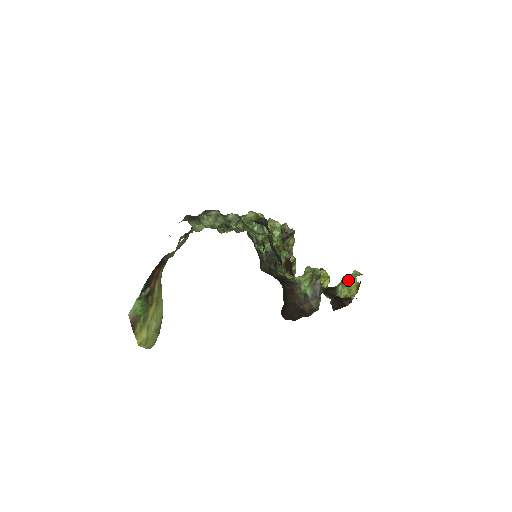
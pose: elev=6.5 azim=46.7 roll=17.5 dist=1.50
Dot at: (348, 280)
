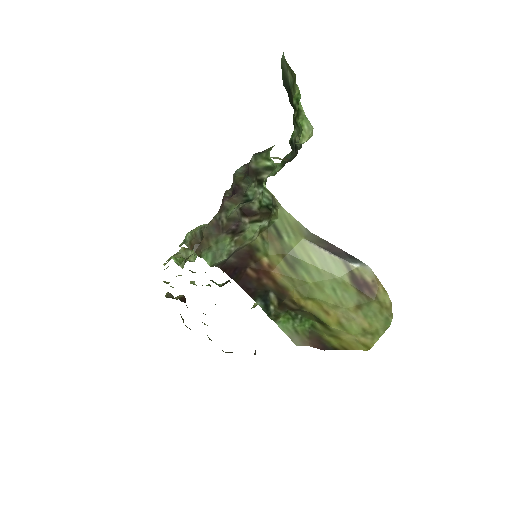
Dot at: occluded
